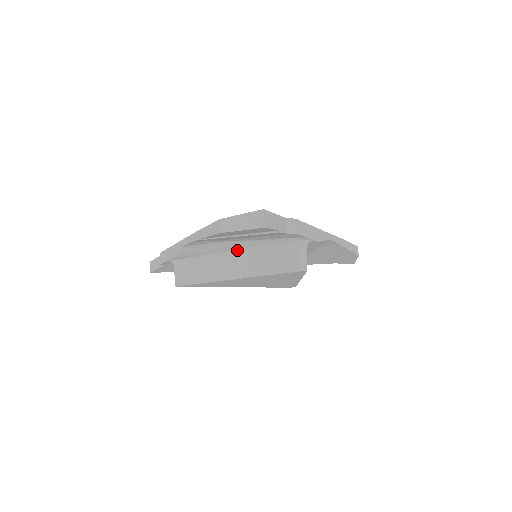
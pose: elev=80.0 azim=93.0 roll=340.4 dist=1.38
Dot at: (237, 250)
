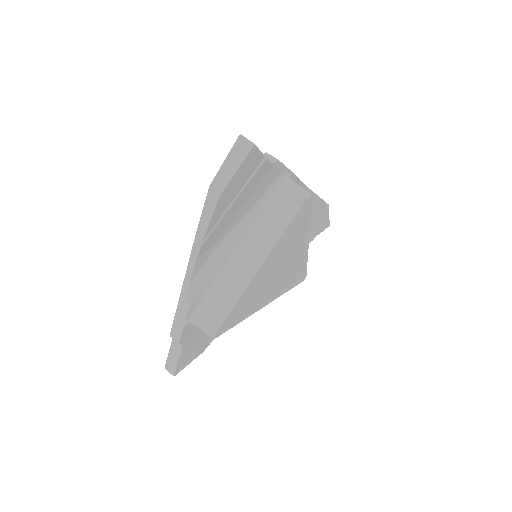
Dot at: (240, 242)
